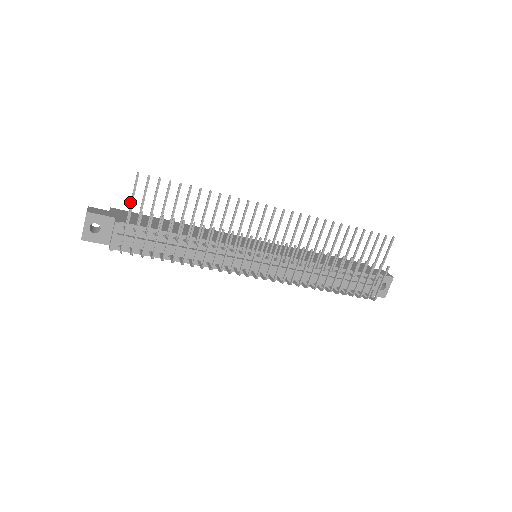
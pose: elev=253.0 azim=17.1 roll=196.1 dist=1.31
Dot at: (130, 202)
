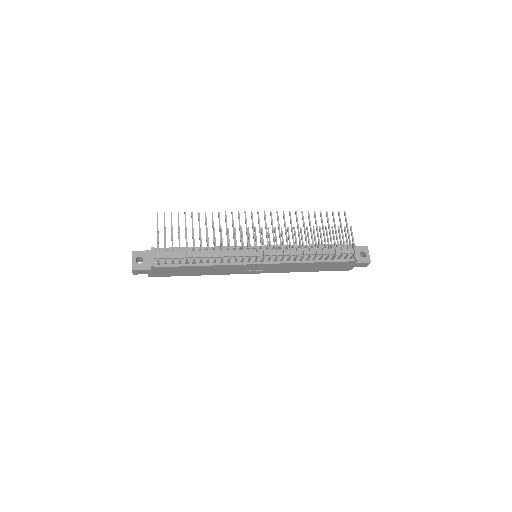
Dot at: occluded
